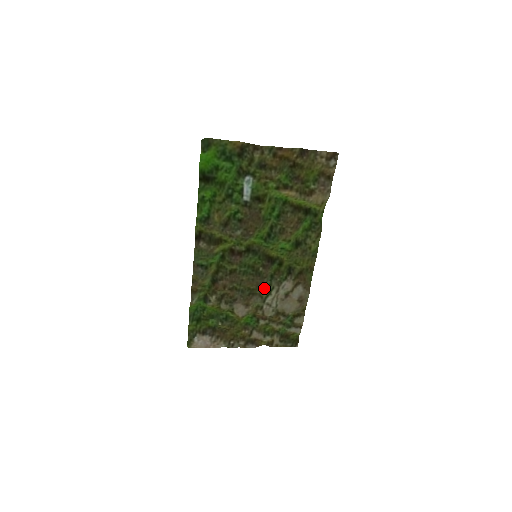
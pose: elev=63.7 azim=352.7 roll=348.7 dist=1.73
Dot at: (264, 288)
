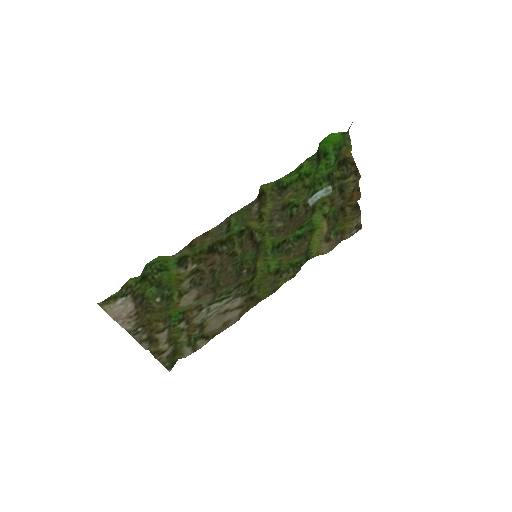
Dot at: (224, 291)
